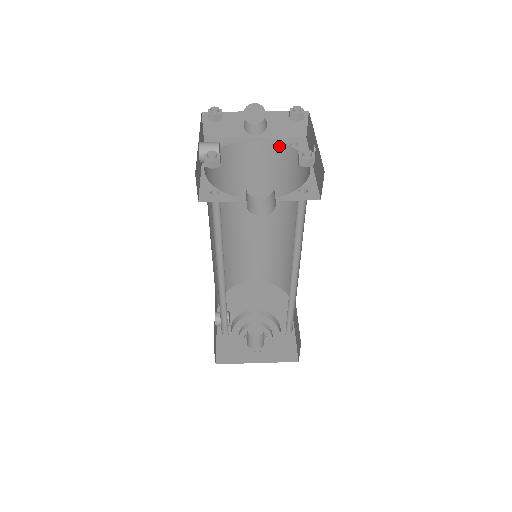
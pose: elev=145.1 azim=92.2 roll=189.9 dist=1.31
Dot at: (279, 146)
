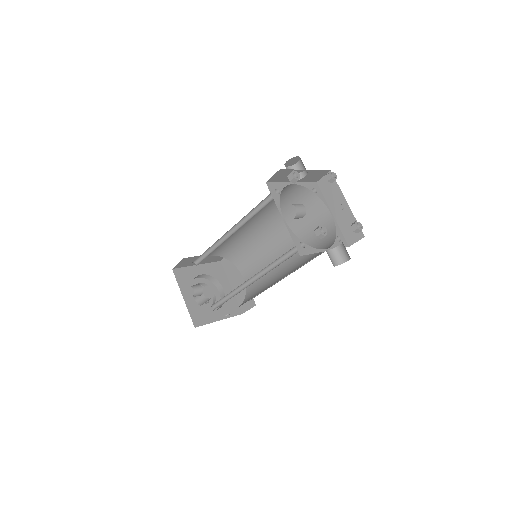
Dot at: (304, 189)
